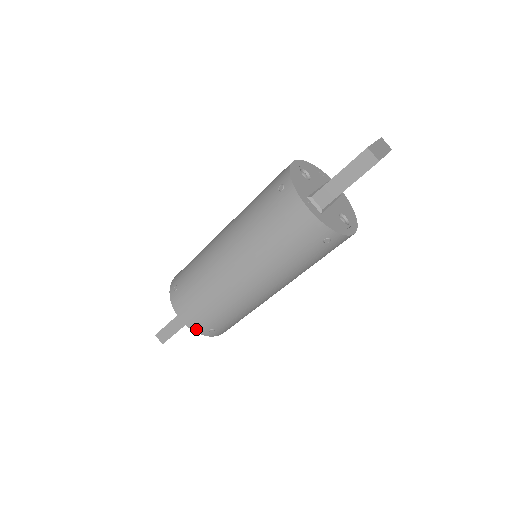
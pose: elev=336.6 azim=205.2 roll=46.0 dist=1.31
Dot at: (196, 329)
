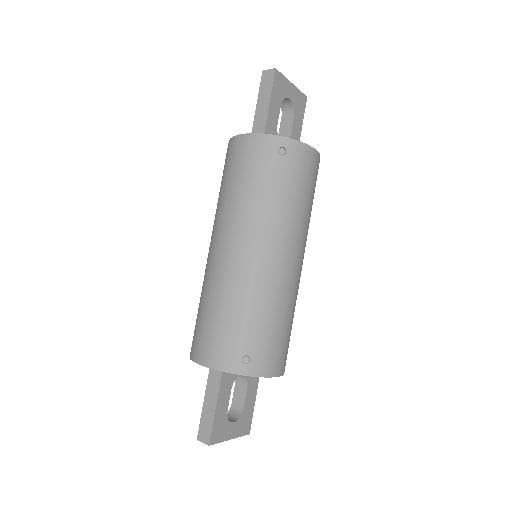
Dot at: (225, 366)
